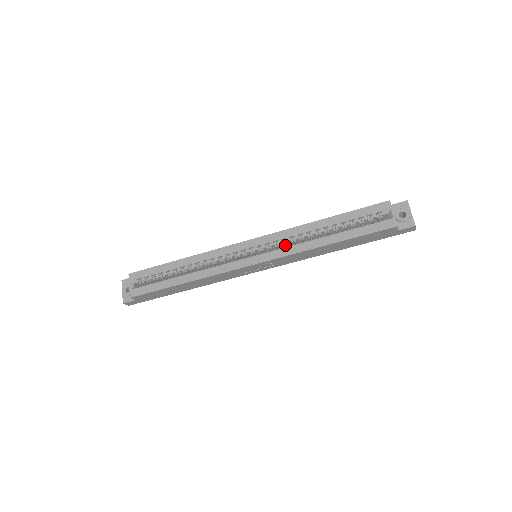
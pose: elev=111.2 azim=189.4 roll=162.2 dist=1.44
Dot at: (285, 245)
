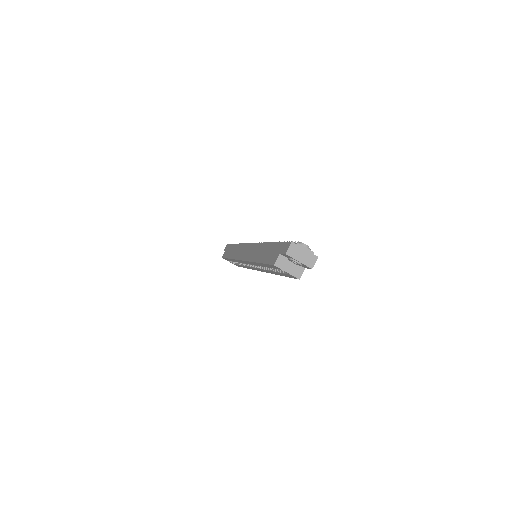
Dot at: occluded
